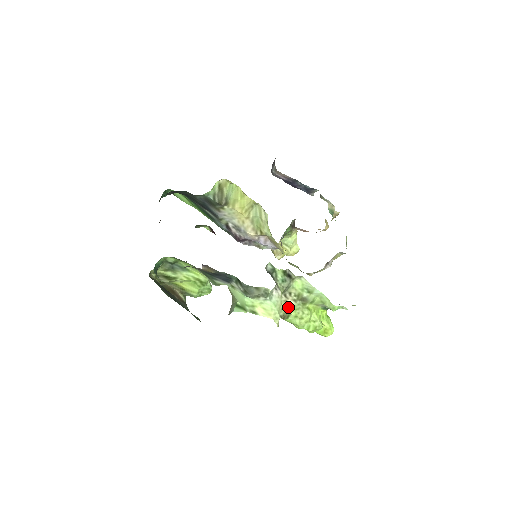
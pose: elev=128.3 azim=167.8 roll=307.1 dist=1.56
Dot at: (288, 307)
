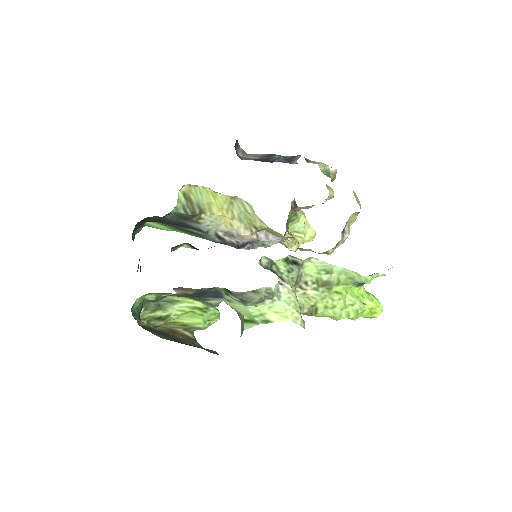
Dot at: (311, 300)
